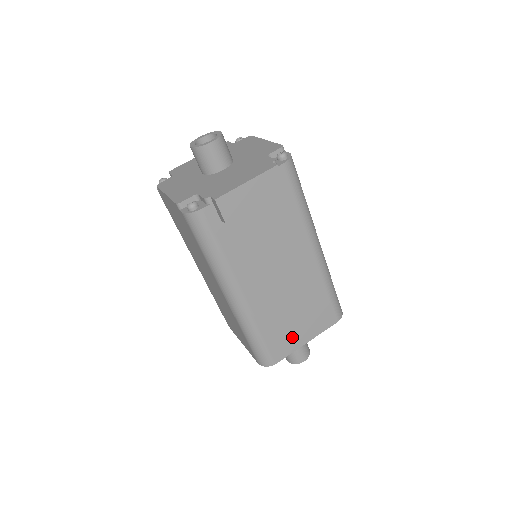
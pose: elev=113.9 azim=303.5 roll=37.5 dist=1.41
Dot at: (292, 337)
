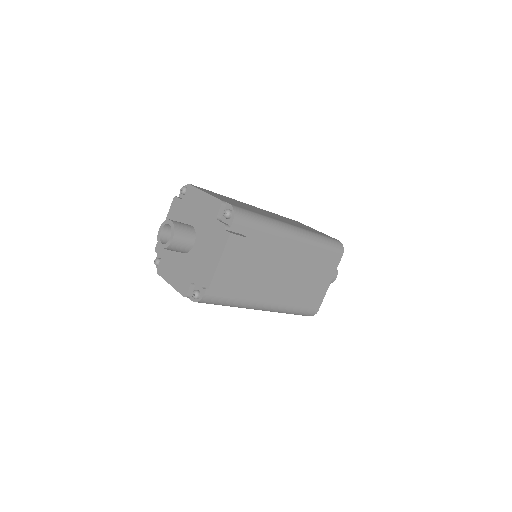
Dot at: (318, 290)
